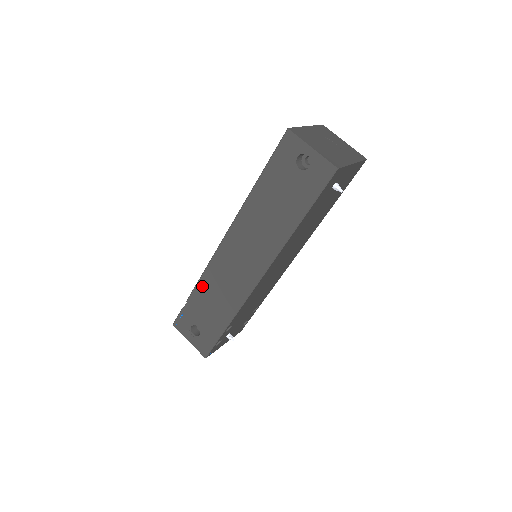
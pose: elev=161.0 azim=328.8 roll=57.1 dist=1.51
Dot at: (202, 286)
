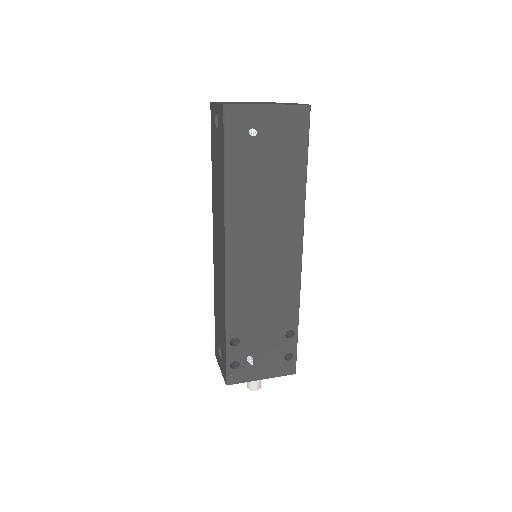
Dot at: (215, 298)
